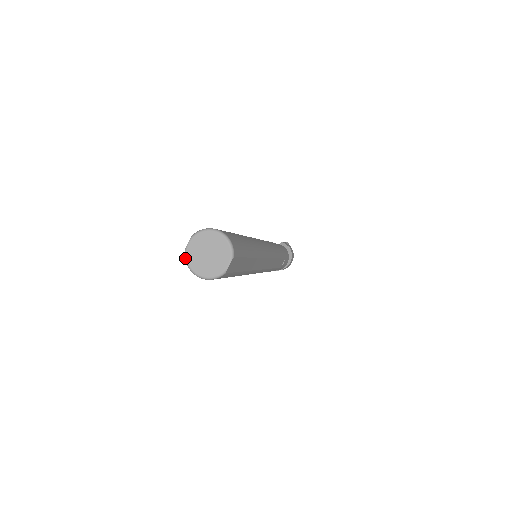
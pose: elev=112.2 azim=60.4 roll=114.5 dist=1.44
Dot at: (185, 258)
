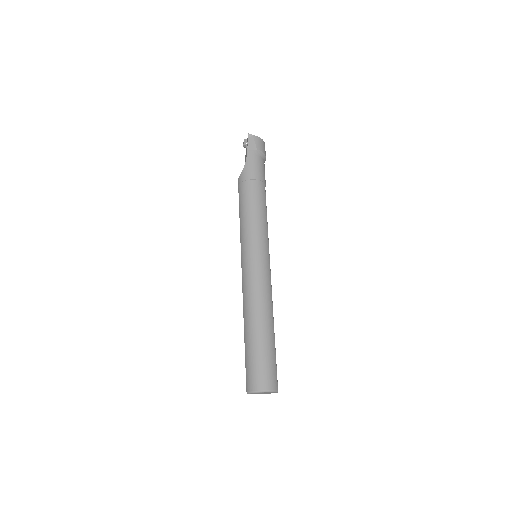
Dot at: occluded
